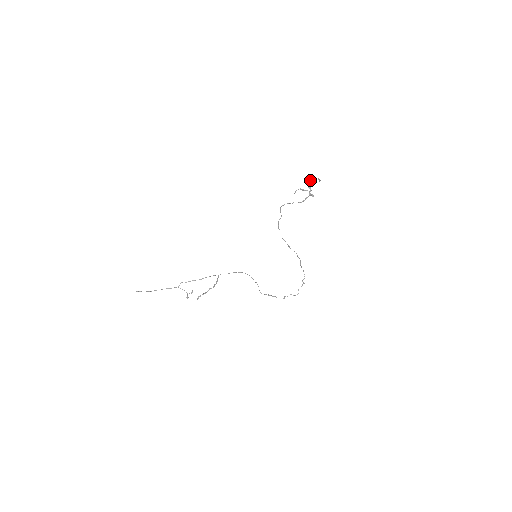
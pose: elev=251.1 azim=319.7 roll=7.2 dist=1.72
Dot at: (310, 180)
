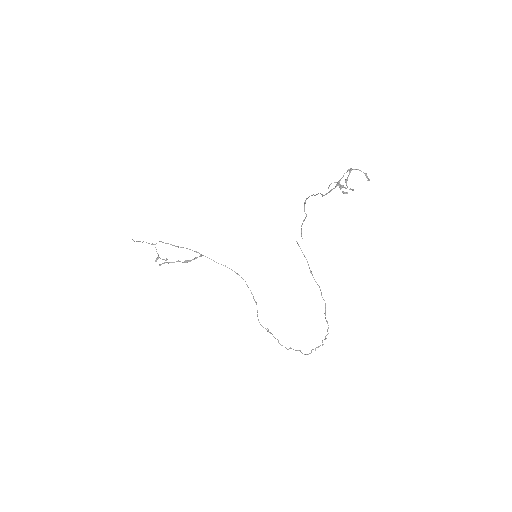
Dot at: (351, 170)
